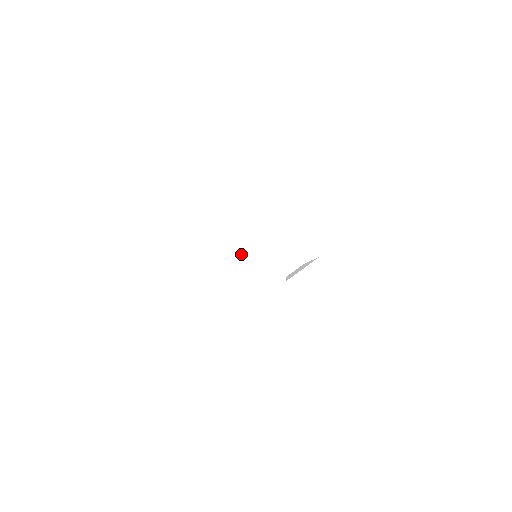
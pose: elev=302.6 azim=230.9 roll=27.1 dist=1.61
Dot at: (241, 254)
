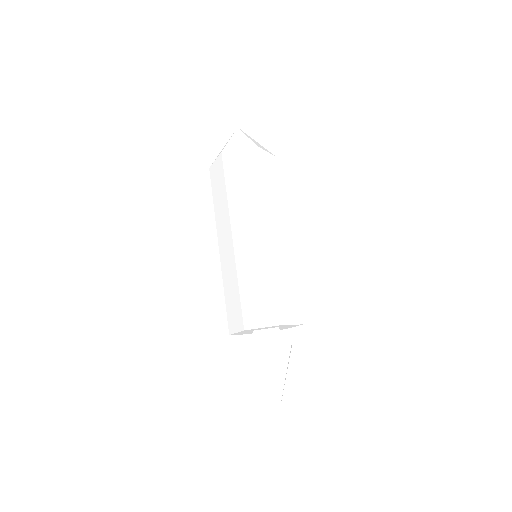
Dot at: (233, 269)
